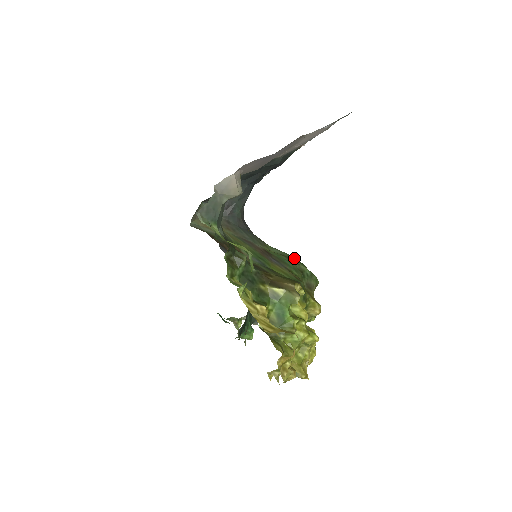
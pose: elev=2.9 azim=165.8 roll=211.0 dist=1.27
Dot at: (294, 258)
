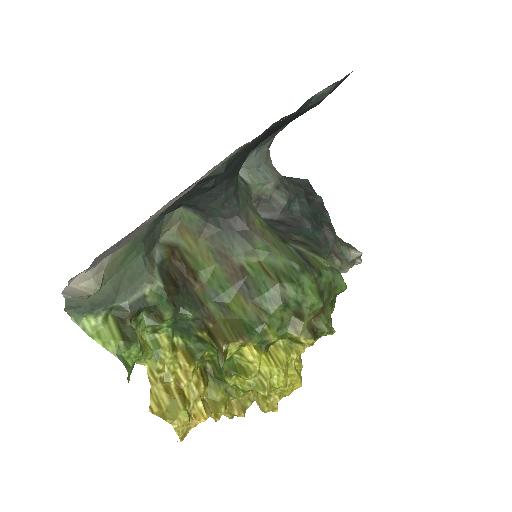
Dot at: (291, 271)
